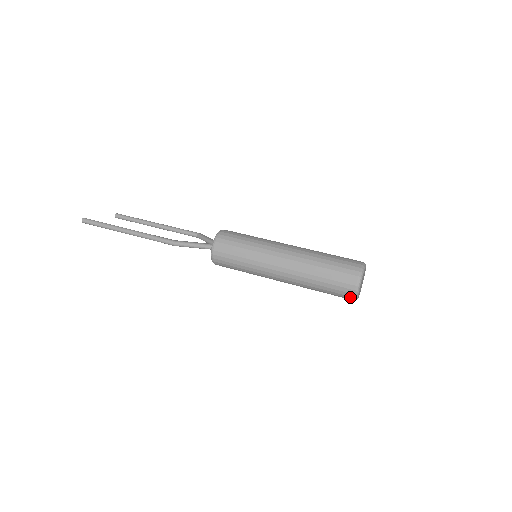
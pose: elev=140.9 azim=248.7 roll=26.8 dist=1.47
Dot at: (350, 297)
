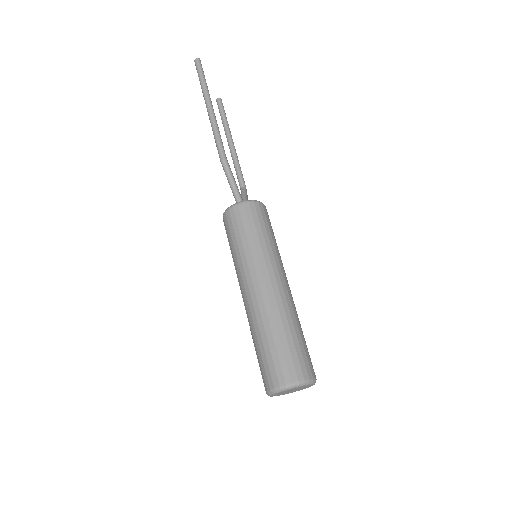
Dot at: (268, 385)
